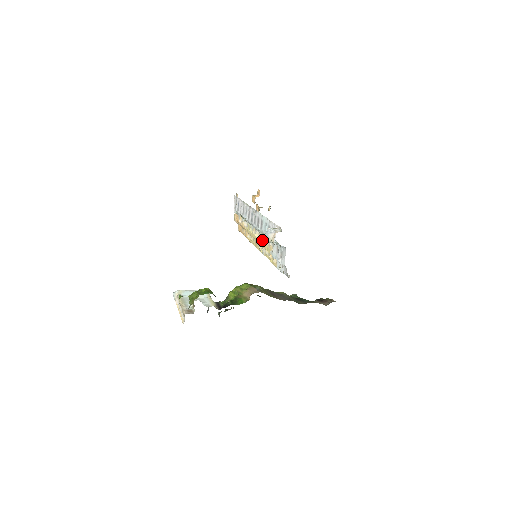
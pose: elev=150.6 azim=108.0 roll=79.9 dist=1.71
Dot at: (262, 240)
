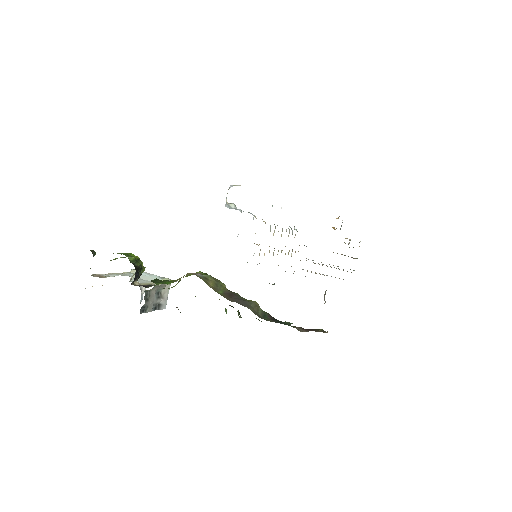
Dot at: occluded
